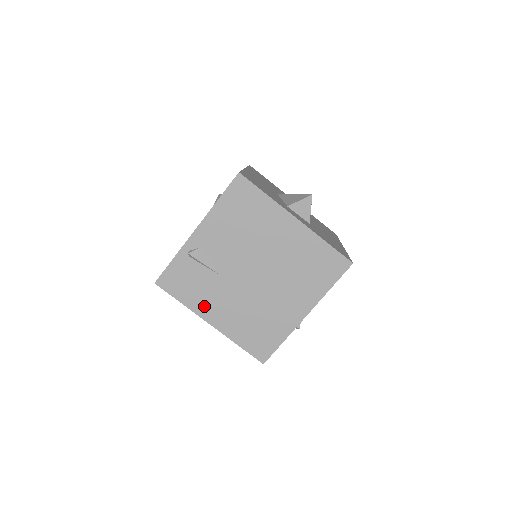
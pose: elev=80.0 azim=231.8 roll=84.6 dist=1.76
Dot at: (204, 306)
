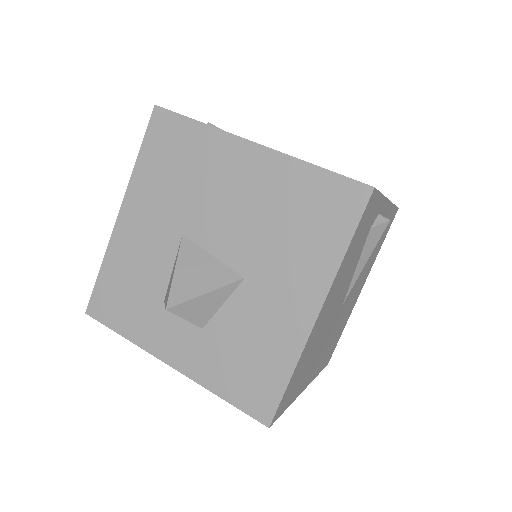
Dot at: occluded
